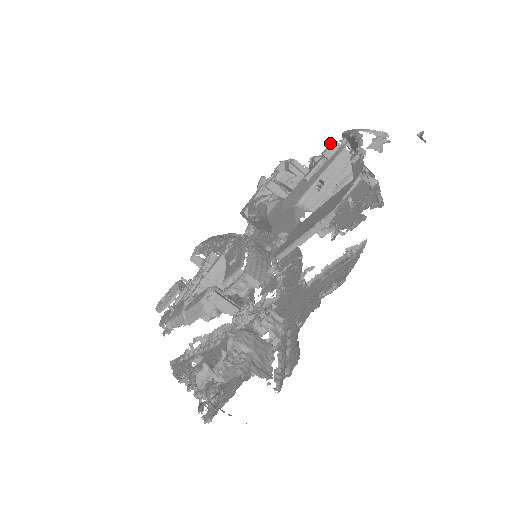
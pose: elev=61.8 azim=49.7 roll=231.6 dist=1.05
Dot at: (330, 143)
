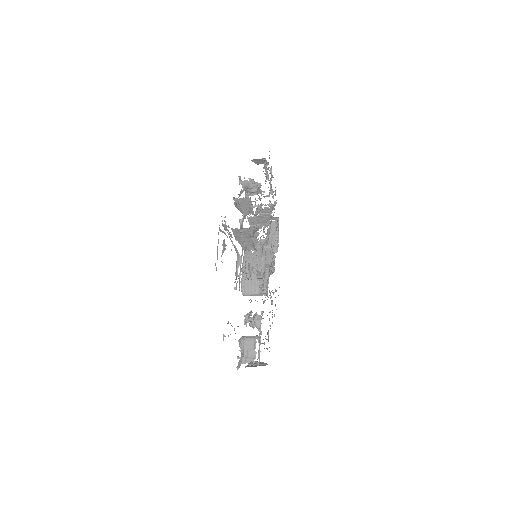
Dot at: (222, 223)
